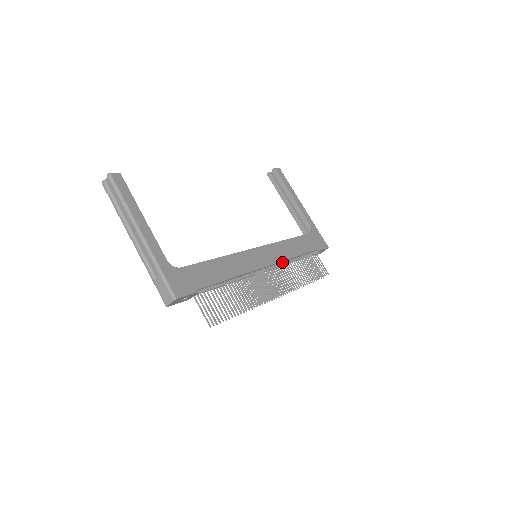
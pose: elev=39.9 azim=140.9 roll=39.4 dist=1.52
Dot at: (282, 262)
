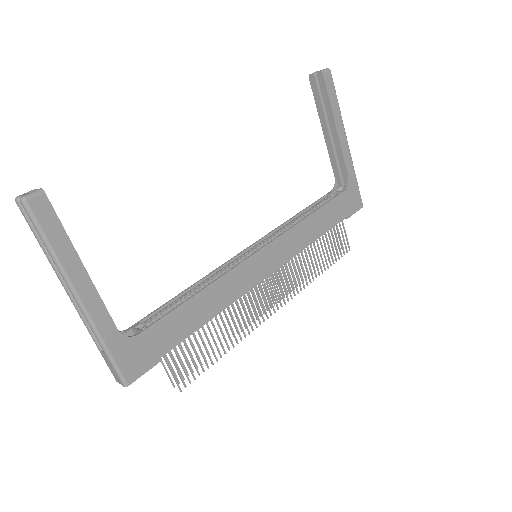
Dot at: (291, 257)
